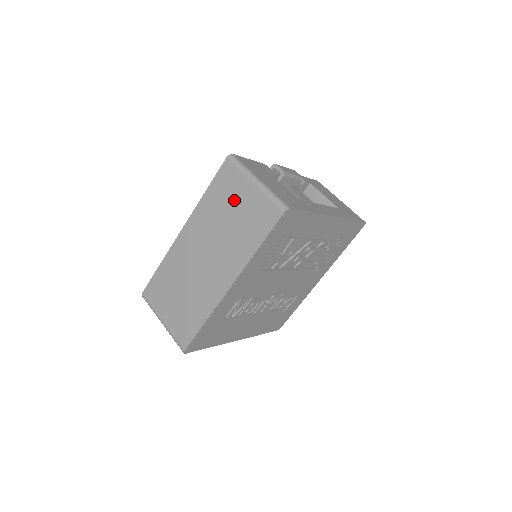
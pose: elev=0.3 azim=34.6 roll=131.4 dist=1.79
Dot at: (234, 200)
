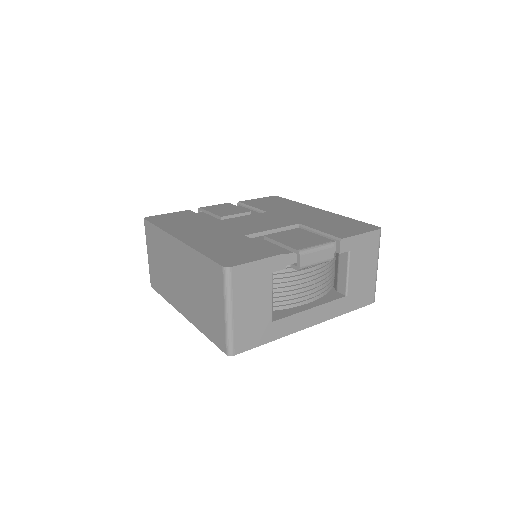
Dot at: (210, 293)
